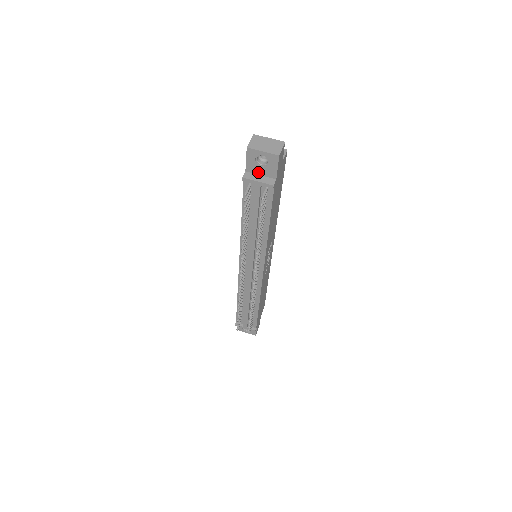
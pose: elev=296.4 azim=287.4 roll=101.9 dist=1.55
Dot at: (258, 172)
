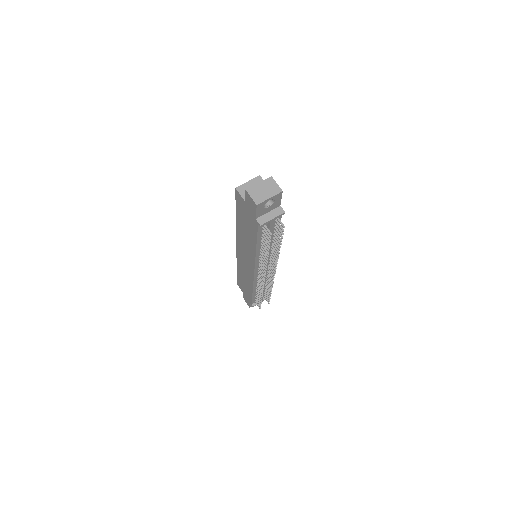
Dot at: (266, 212)
